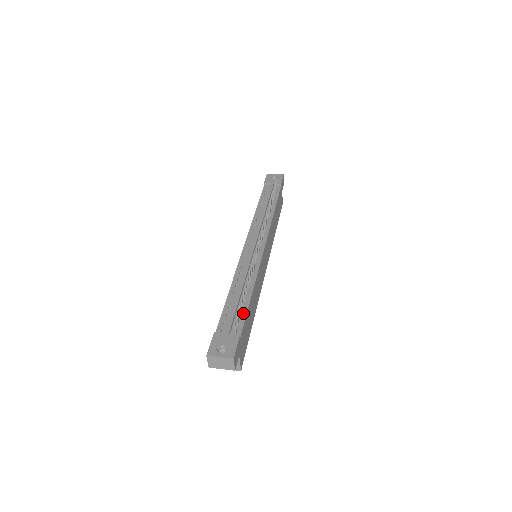
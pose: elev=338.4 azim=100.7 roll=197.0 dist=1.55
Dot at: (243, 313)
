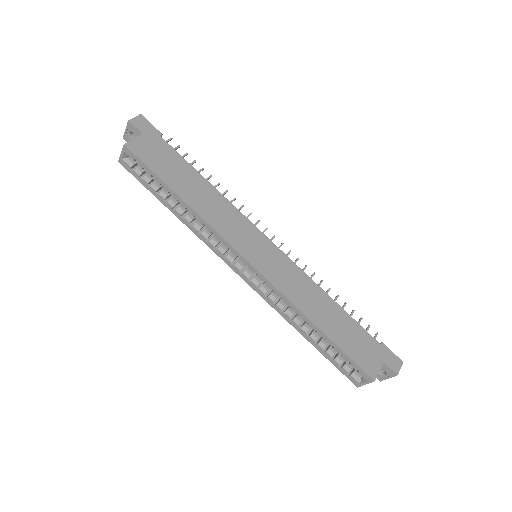
Dot at: (183, 161)
